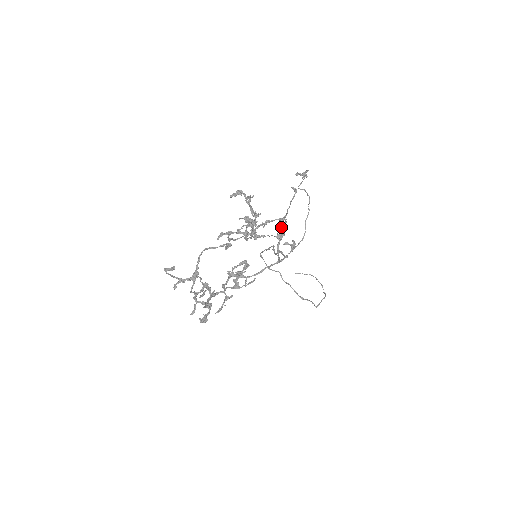
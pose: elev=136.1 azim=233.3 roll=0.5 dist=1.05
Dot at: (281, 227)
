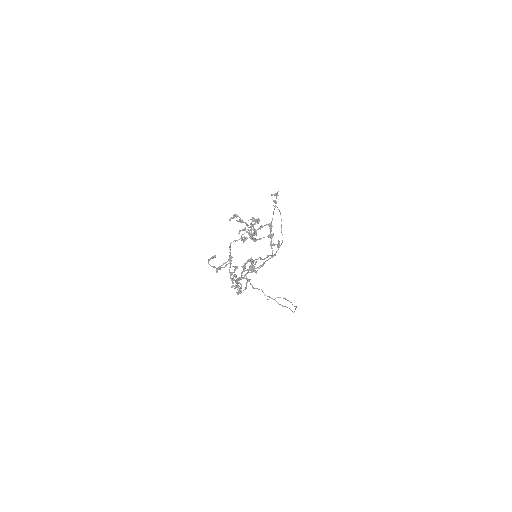
Dot at: occluded
